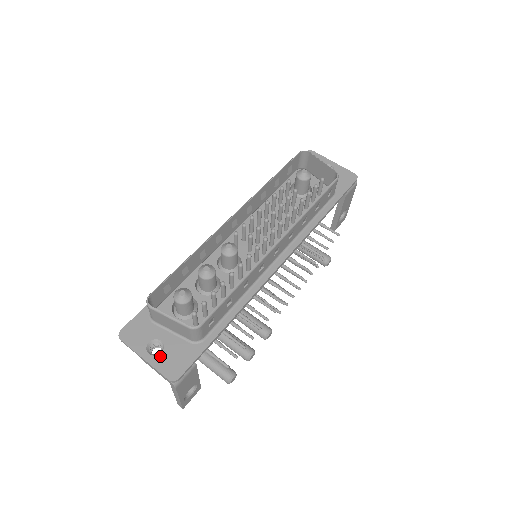
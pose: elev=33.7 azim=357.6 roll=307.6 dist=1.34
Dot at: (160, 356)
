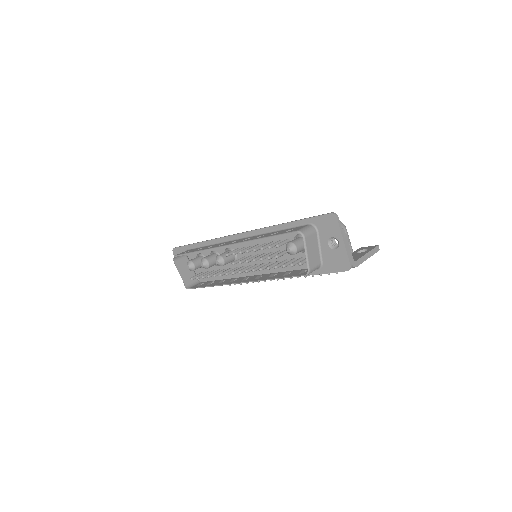
Dot at: occluded
